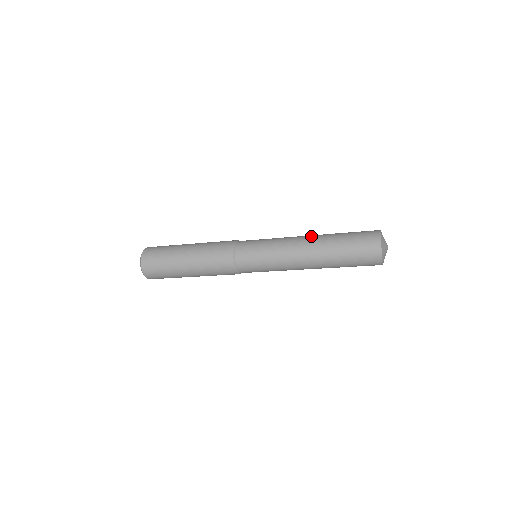
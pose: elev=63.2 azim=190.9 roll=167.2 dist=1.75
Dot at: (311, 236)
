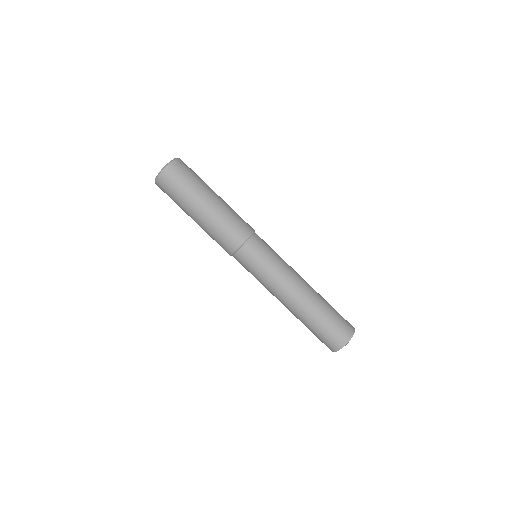
Dot at: occluded
